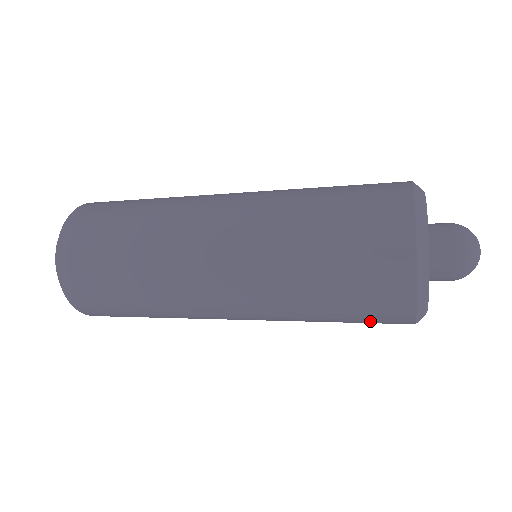
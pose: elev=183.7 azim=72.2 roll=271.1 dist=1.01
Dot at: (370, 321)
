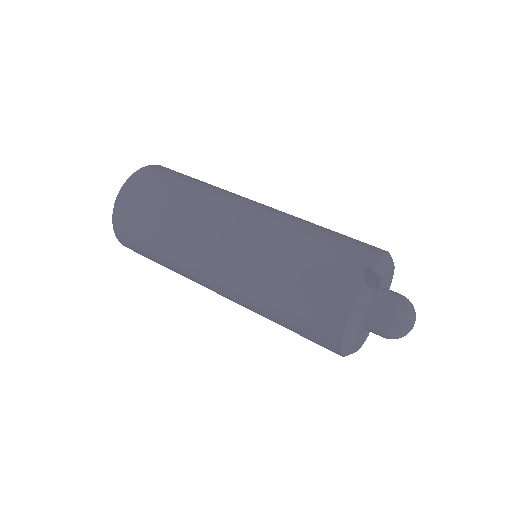
Dot at: occluded
